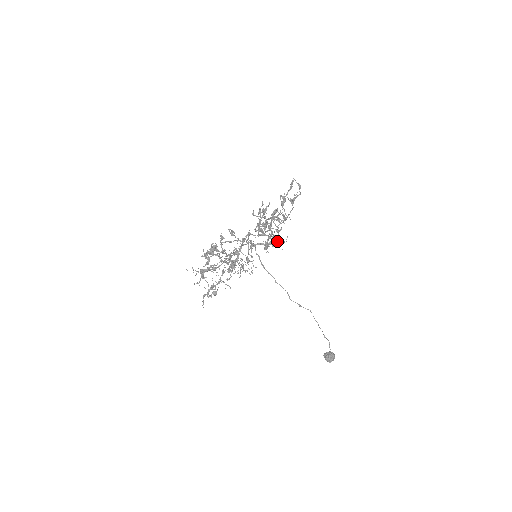
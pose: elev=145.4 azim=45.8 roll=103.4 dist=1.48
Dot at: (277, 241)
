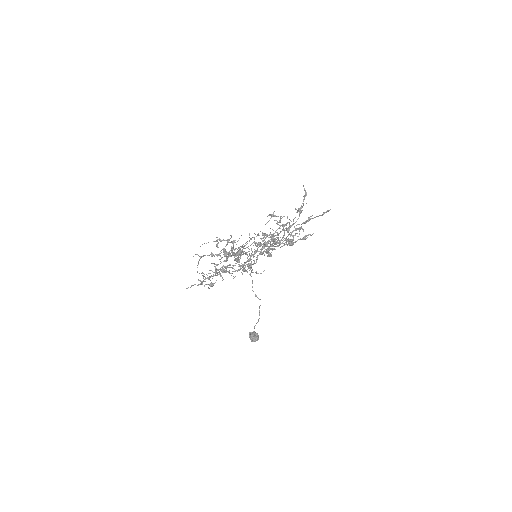
Dot at: (263, 234)
